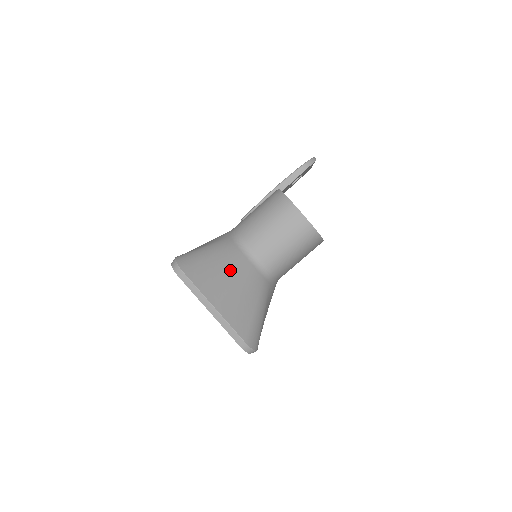
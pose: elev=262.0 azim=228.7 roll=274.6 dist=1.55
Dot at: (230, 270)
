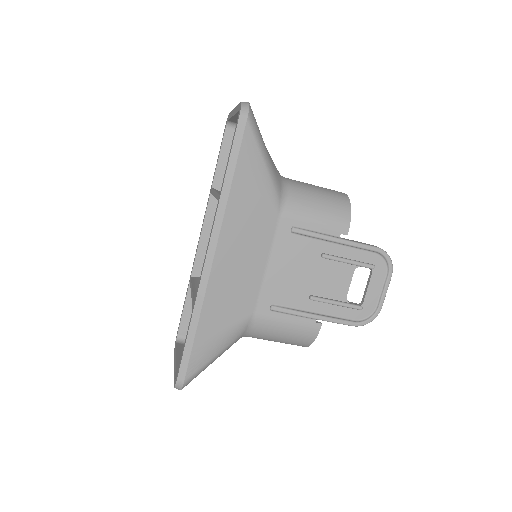
Dot at: occluded
